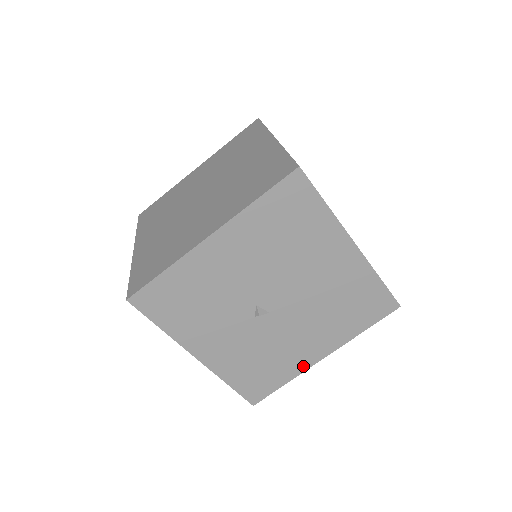
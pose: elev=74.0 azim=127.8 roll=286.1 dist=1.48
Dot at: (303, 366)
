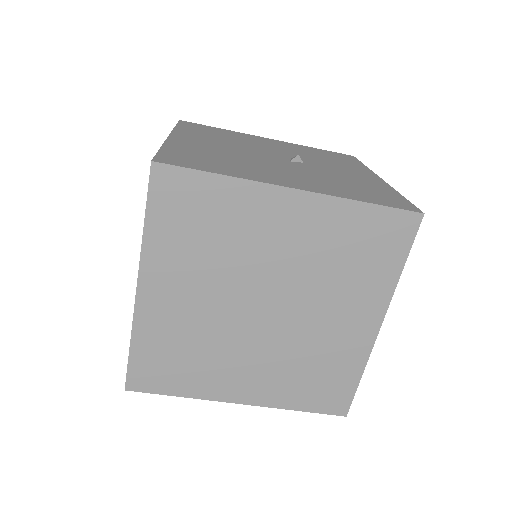
Dot at: occluded
